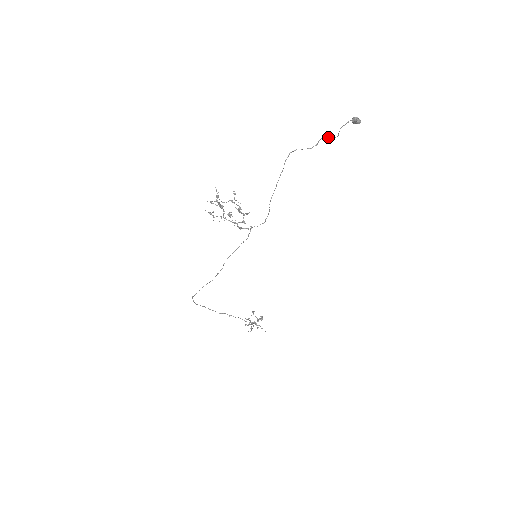
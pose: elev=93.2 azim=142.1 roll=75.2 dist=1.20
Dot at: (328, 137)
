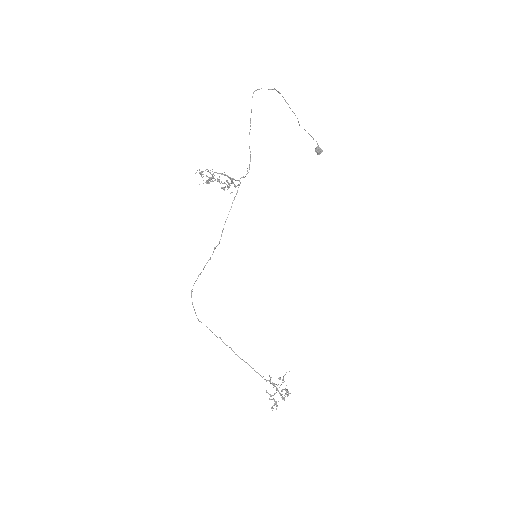
Dot at: occluded
